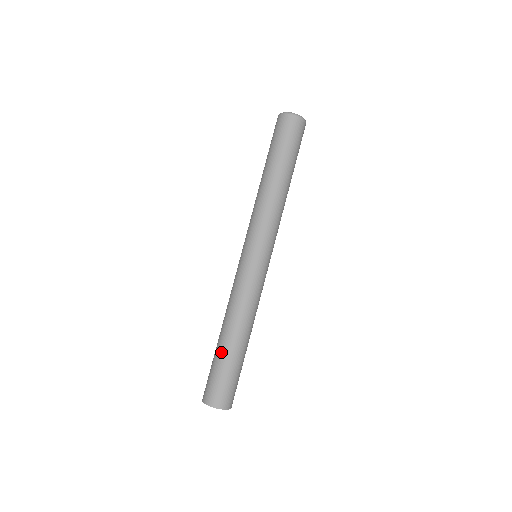
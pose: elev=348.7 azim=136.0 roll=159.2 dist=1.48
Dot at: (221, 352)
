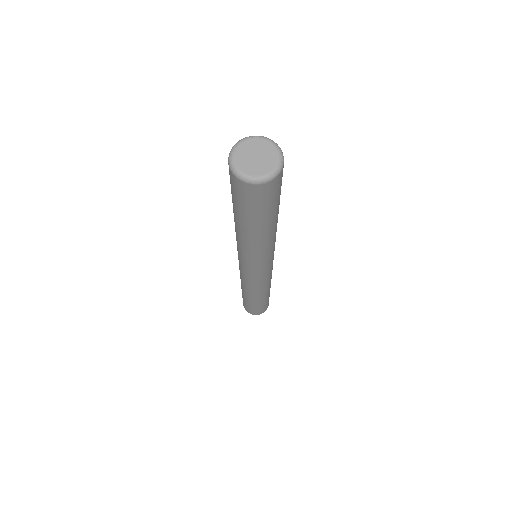
Dot at: (256, 304)
